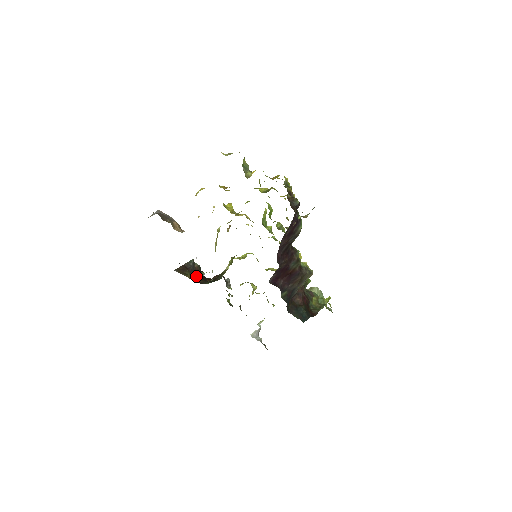
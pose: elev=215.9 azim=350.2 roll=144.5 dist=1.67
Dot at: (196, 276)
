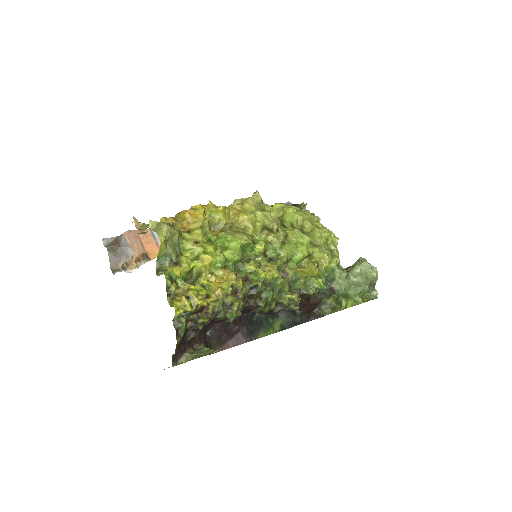
Dot at: occluded
